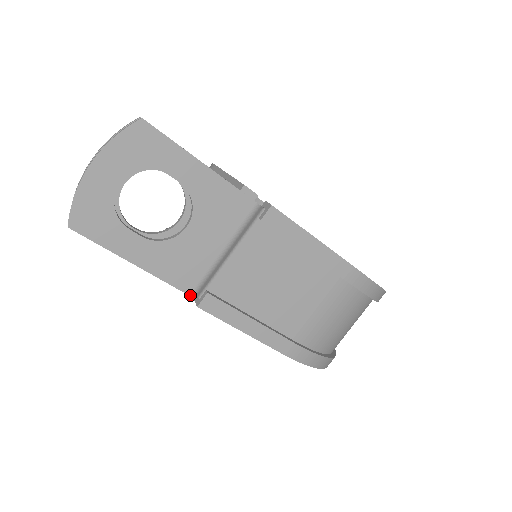
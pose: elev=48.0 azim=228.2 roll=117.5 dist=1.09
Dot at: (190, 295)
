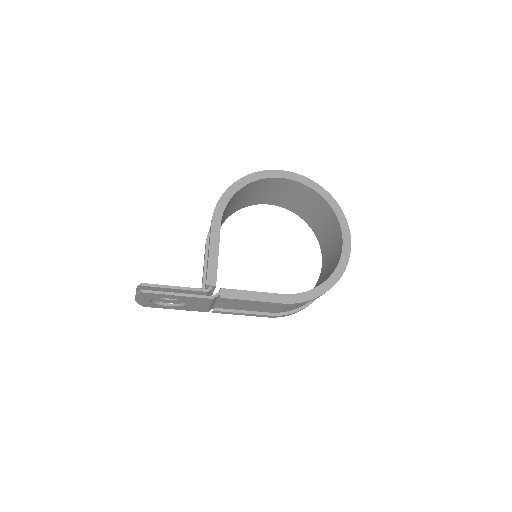
Dot at: occluded
